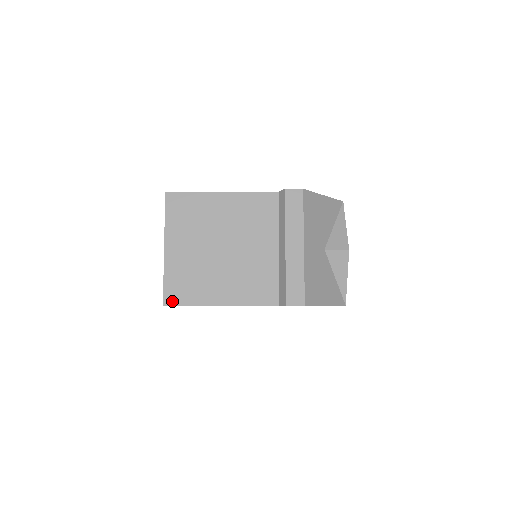
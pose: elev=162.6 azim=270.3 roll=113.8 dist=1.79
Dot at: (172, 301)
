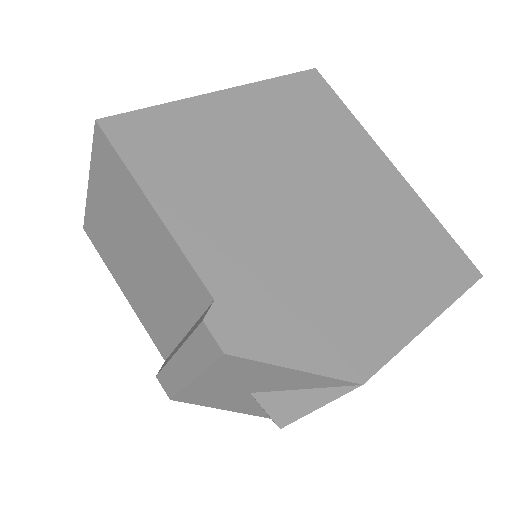
Dot at: (90, 235)
